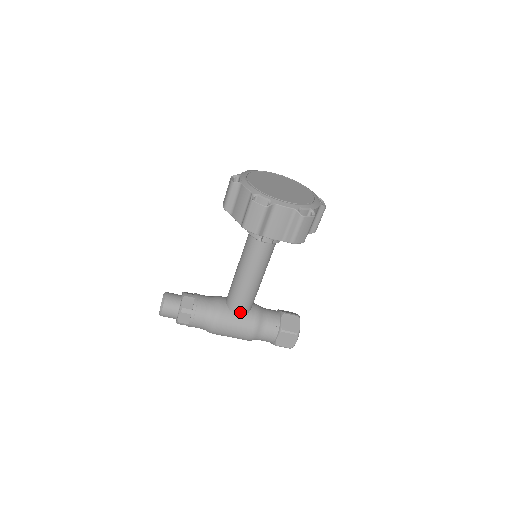
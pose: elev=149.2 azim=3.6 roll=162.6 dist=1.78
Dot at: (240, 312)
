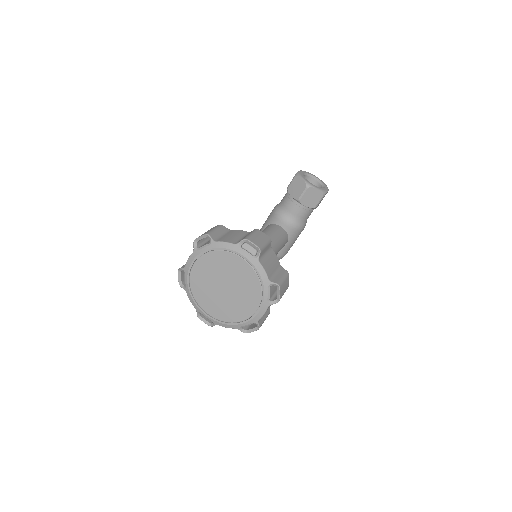
Dot at: occluded
